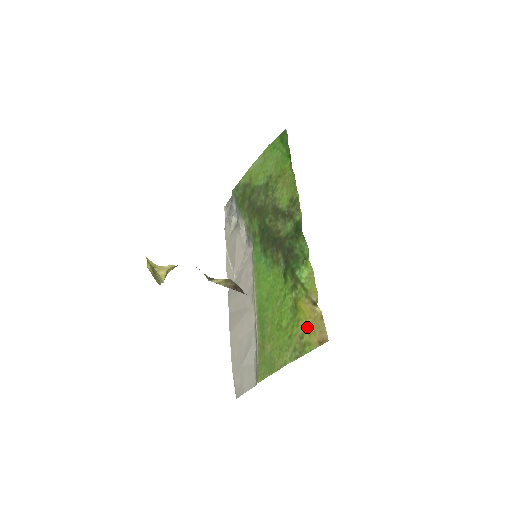
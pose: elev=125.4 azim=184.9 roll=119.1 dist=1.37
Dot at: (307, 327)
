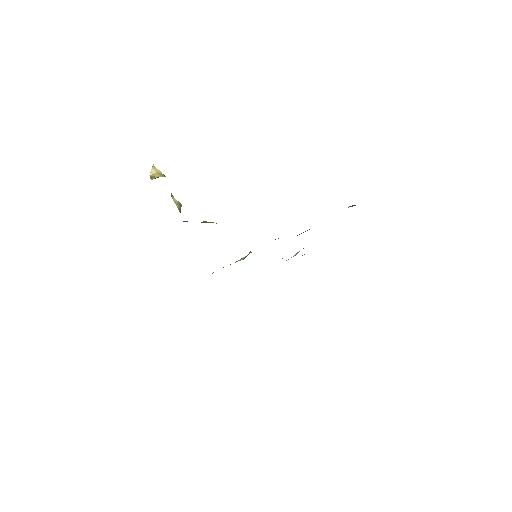
Dot at: occluded
